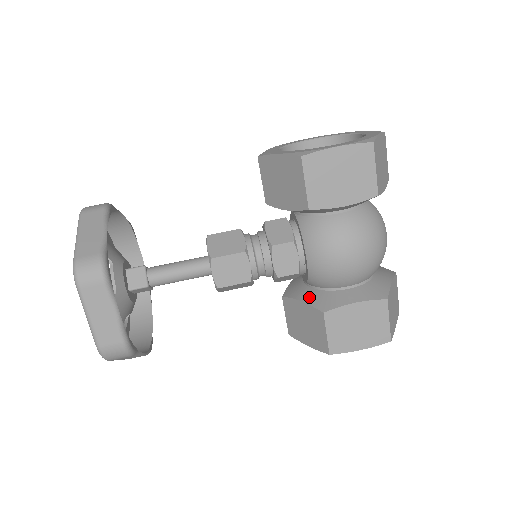
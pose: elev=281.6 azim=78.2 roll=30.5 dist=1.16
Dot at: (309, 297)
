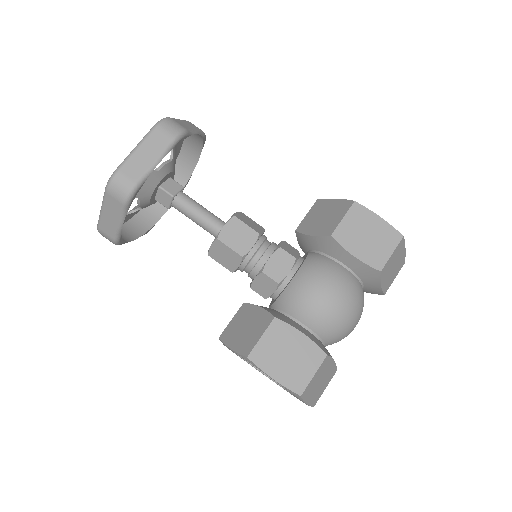
Dot at: (269, 309)
